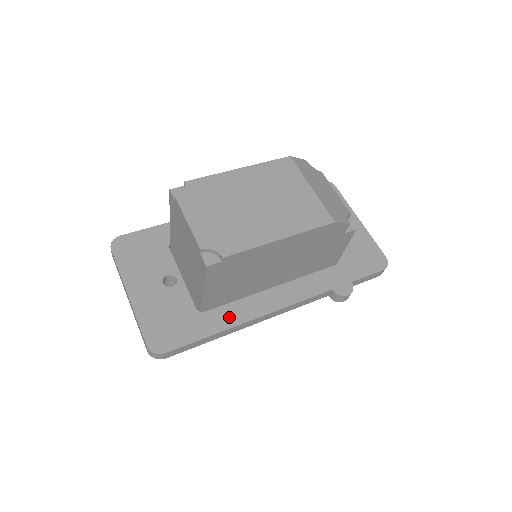
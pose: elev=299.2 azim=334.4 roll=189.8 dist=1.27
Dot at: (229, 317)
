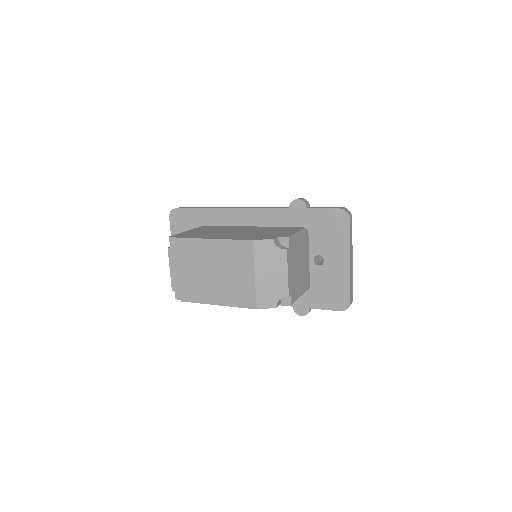
Dot at: occluded
